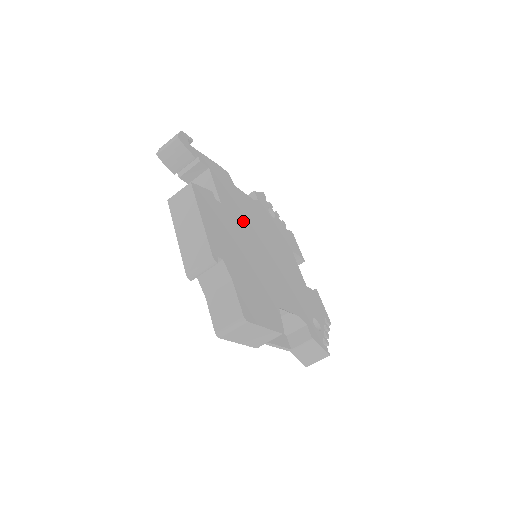
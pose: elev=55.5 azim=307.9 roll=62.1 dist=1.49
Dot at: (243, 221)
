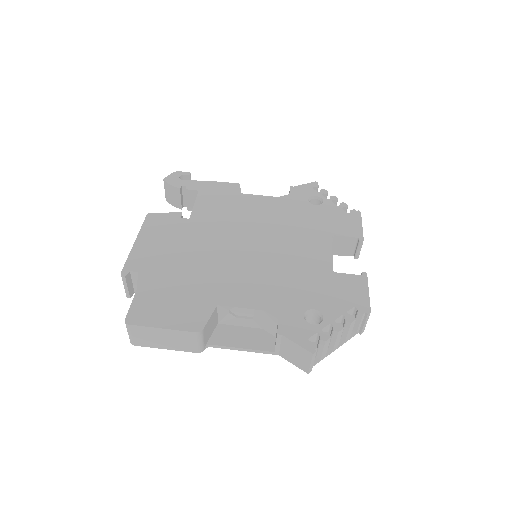
Dot at: (224, 226)
